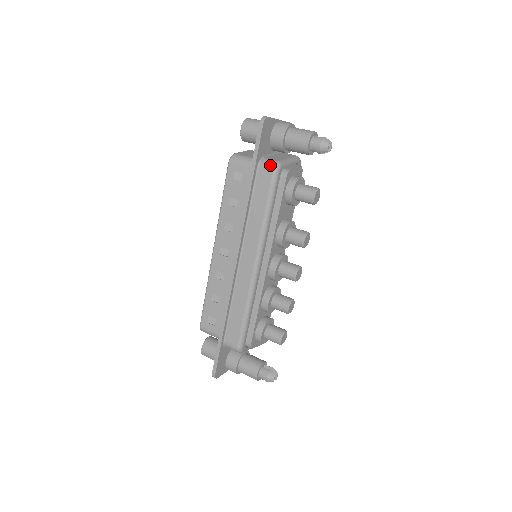
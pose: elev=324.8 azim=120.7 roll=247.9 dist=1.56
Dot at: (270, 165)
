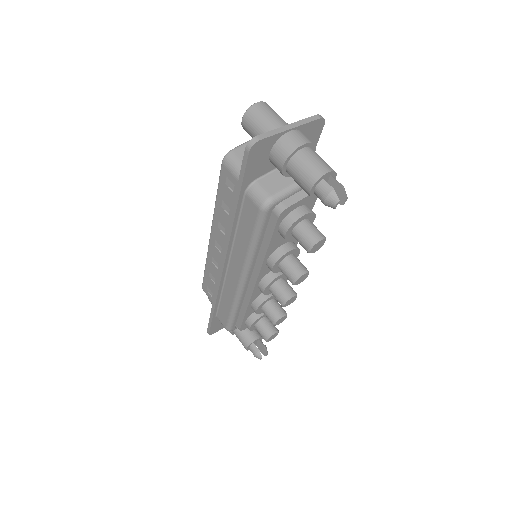
Dot at: (257, 200)
